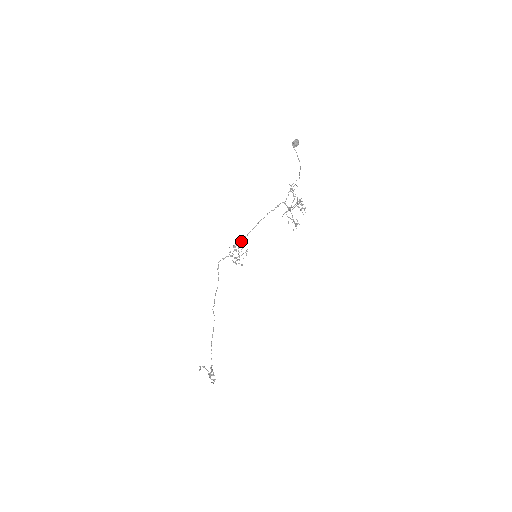
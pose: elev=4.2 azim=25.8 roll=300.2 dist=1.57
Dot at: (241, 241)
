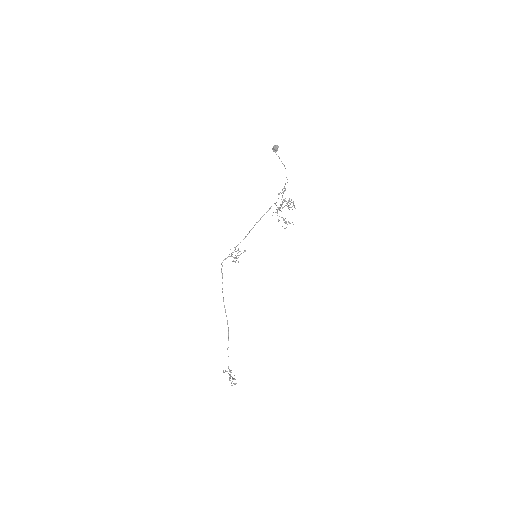
Dot at: (240, 242)
